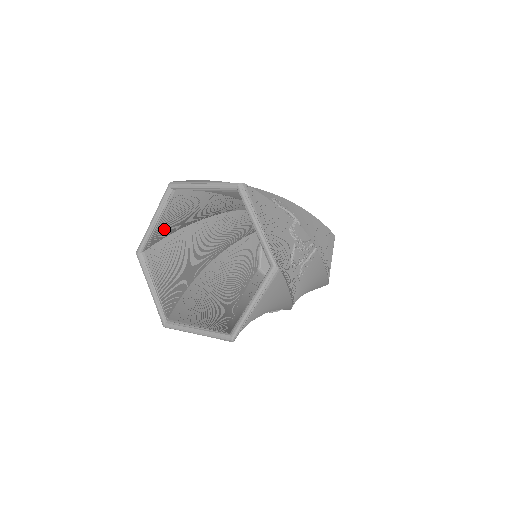
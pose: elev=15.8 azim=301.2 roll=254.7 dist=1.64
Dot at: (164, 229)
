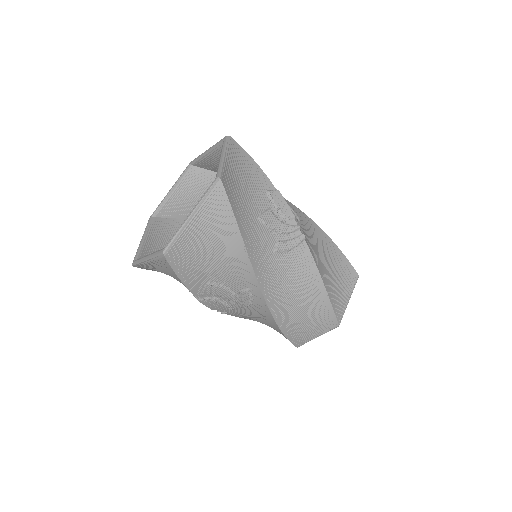
Dot at: (179, 205)
